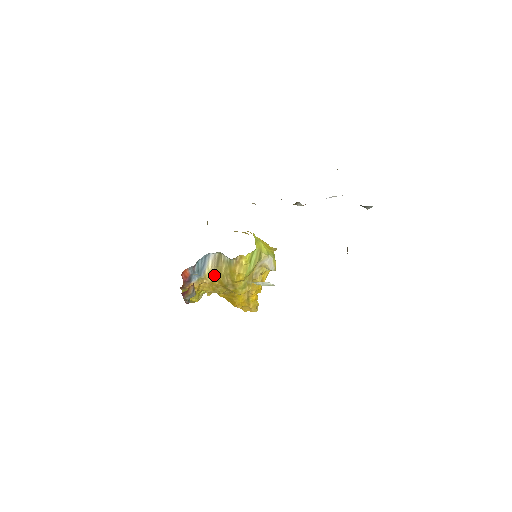
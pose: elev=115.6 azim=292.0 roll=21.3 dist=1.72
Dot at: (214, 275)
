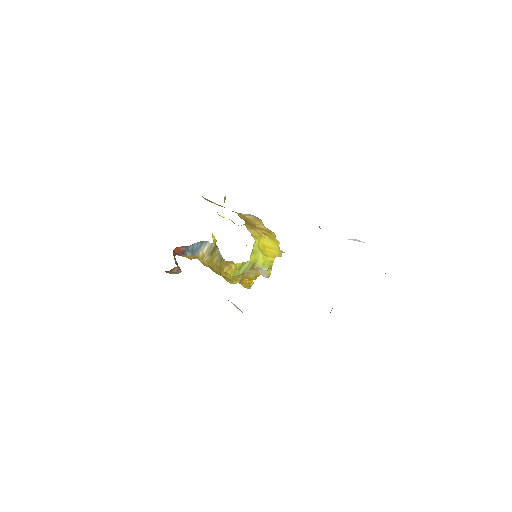
Dot at: (206, 260)
